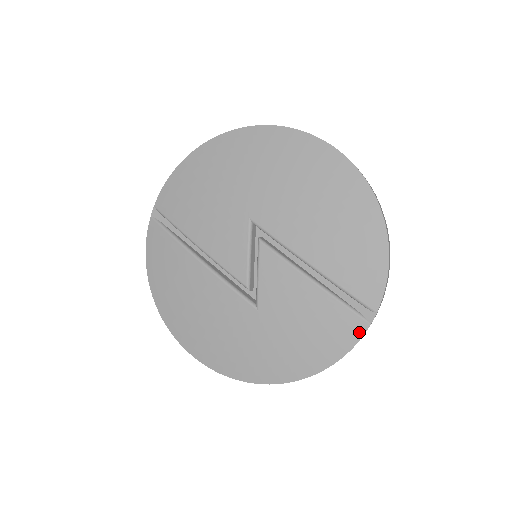
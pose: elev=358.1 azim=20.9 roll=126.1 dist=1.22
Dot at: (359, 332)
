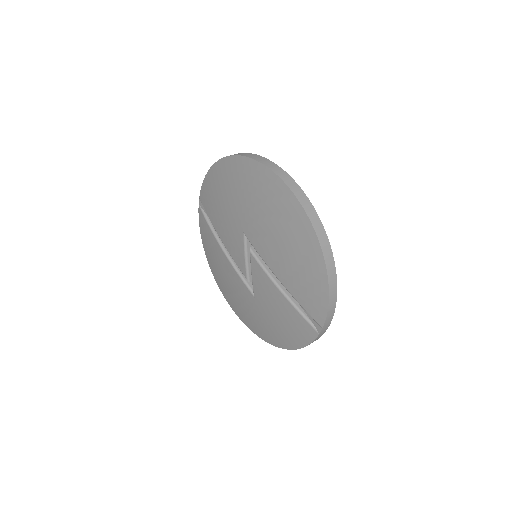
Dot at: (312, 336)
